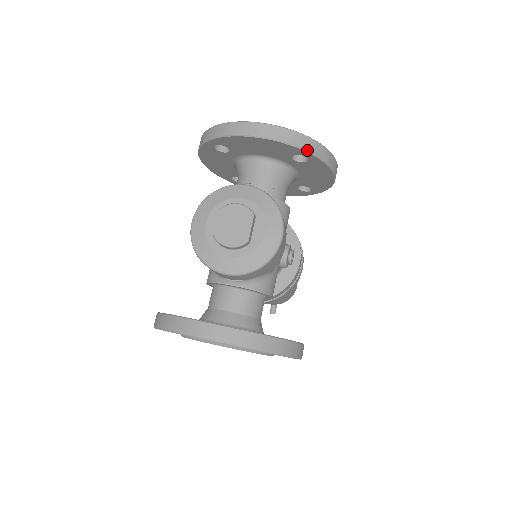
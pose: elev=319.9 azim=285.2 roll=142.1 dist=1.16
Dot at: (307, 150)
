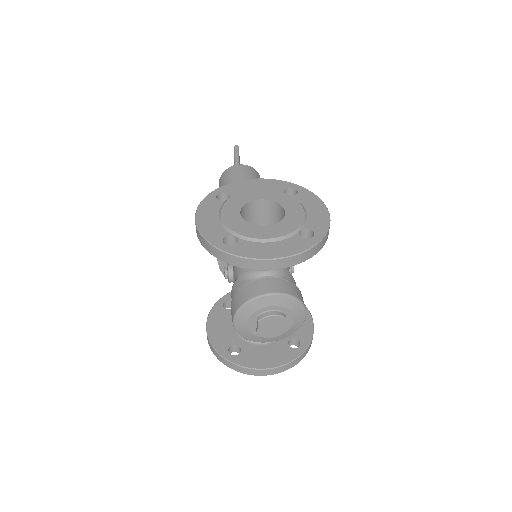
Dot at: occluded
